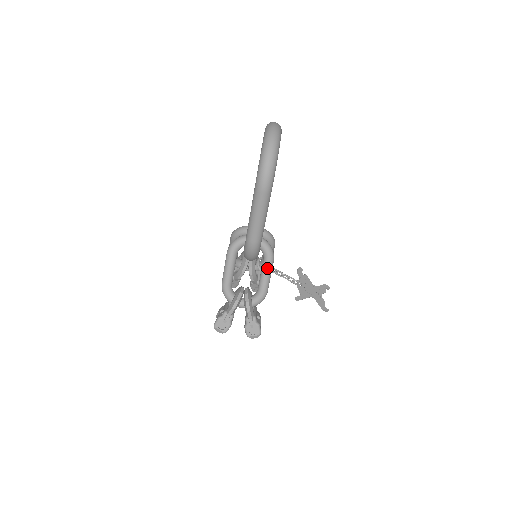
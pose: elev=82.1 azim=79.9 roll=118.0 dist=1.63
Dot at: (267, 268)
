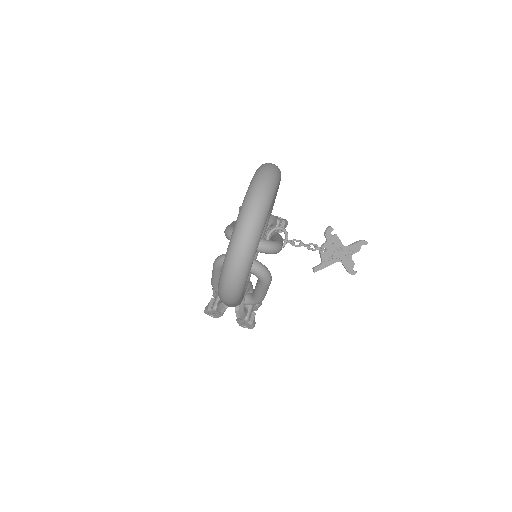
Dot at: (261, 289)
